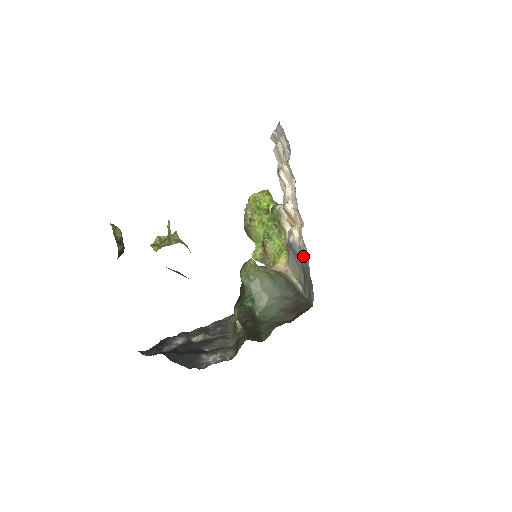
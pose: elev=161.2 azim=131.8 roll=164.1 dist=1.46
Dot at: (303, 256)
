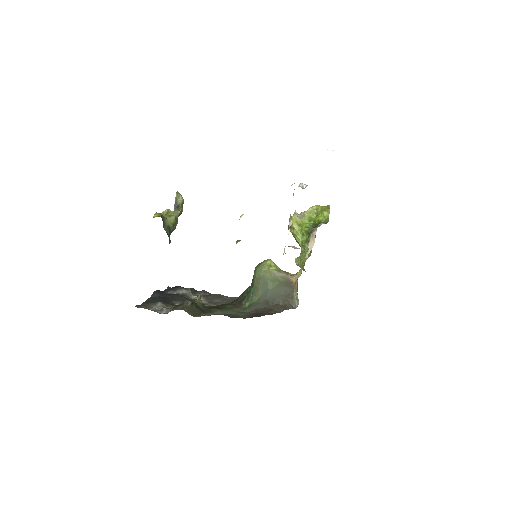
Dot at: occluded
